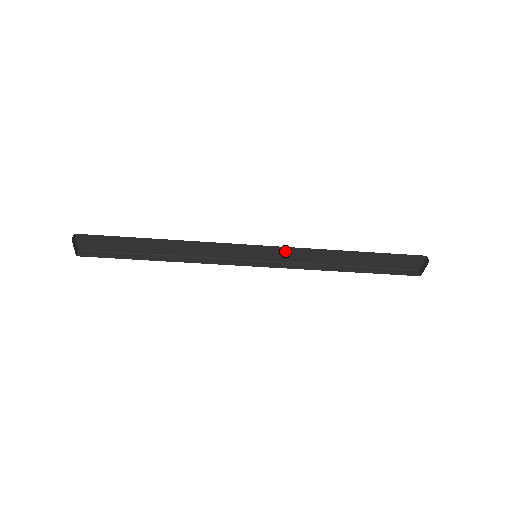
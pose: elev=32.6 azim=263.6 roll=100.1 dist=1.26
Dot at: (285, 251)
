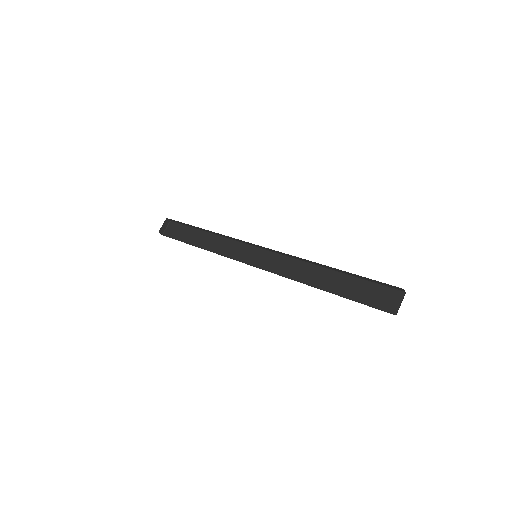
Dot at: occluded
